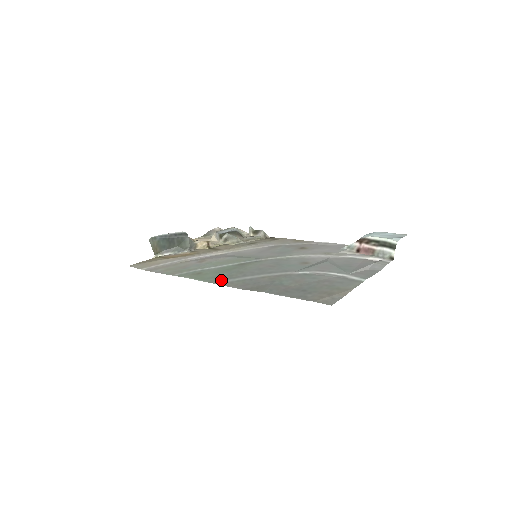
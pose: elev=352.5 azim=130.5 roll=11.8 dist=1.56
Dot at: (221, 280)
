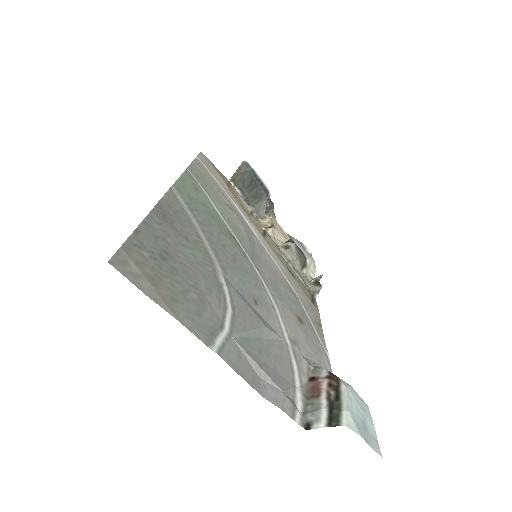
Dot at: (182, 196)
